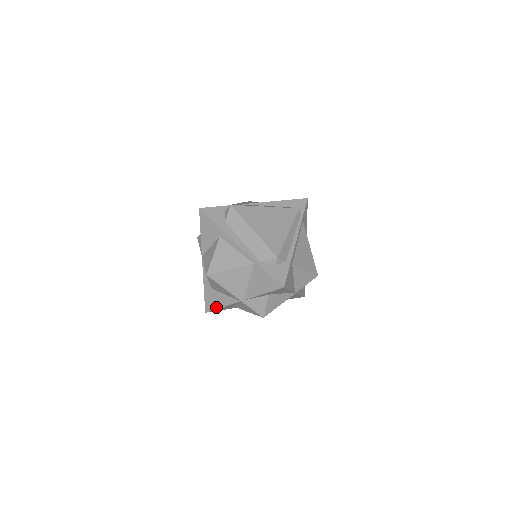
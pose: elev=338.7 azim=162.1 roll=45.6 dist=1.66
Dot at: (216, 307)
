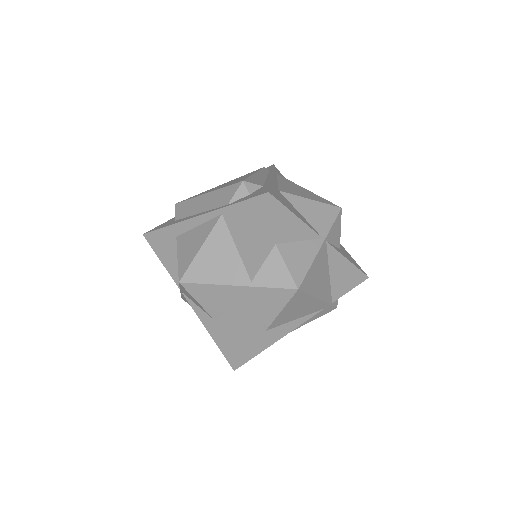
Dot at: (236, 342)
